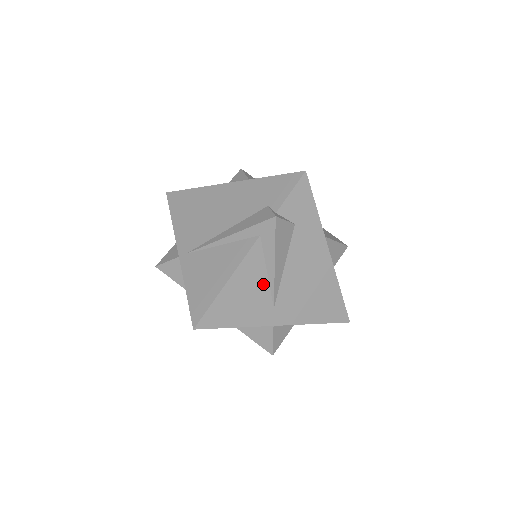
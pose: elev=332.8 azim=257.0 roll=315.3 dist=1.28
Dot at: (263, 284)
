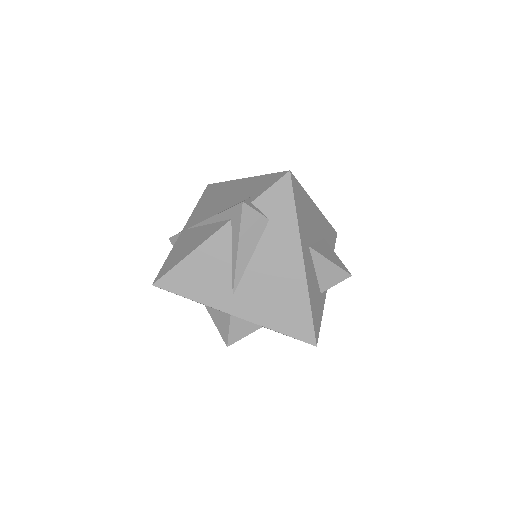
Dot at: (226, 268)
